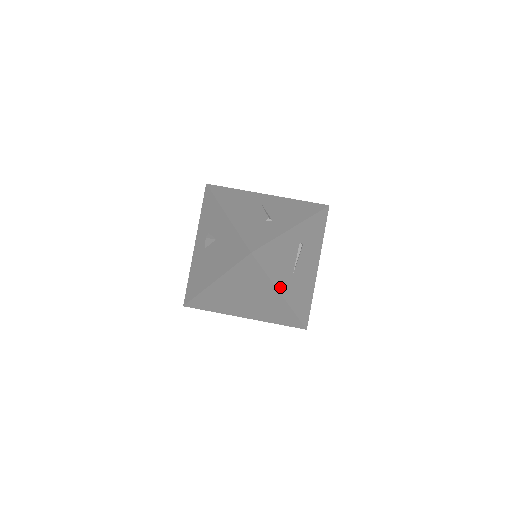
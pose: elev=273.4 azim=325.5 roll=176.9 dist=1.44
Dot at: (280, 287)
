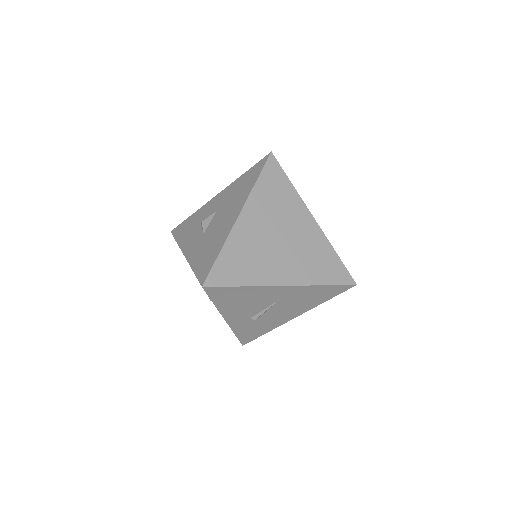
Dot at: (307, 211)
